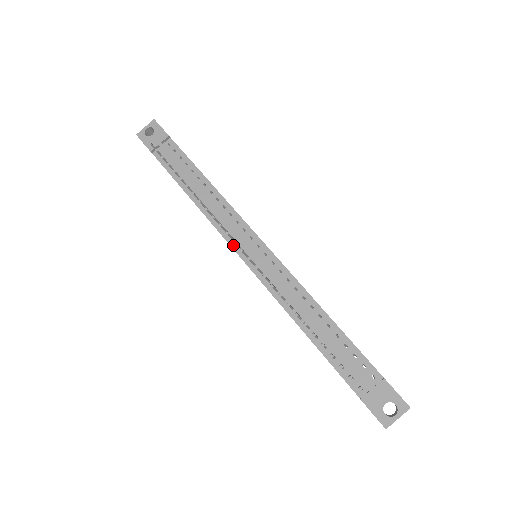
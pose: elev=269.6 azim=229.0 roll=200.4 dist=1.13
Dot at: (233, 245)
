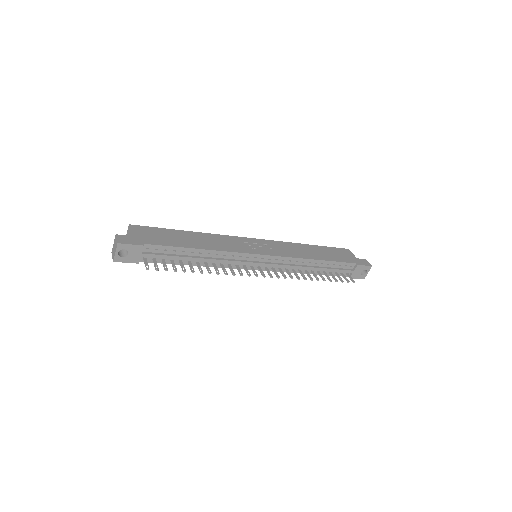
Dot at: occluded
